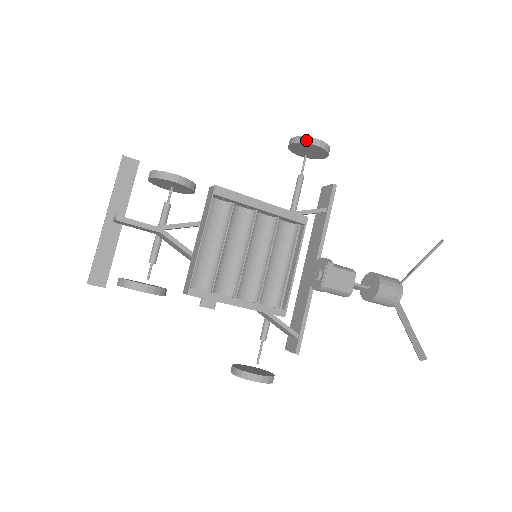
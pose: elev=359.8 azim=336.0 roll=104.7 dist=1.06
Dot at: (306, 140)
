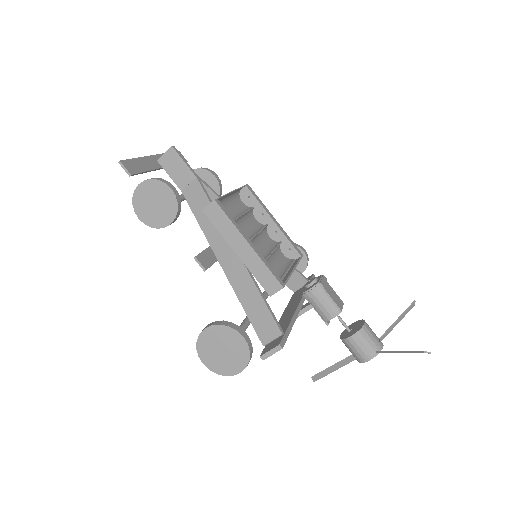
Dot at: occluded
